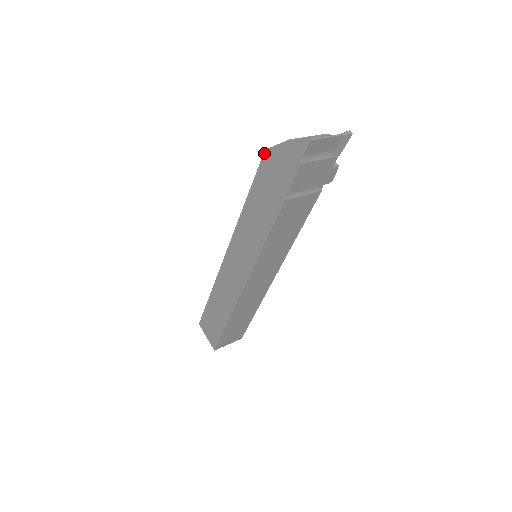
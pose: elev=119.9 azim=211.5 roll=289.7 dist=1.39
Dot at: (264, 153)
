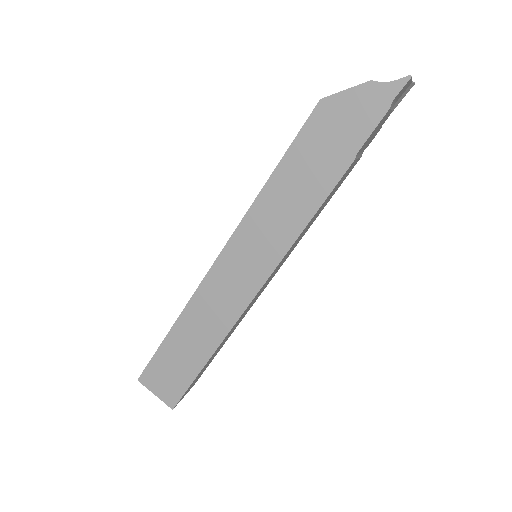
Dot at: (318, 104)
